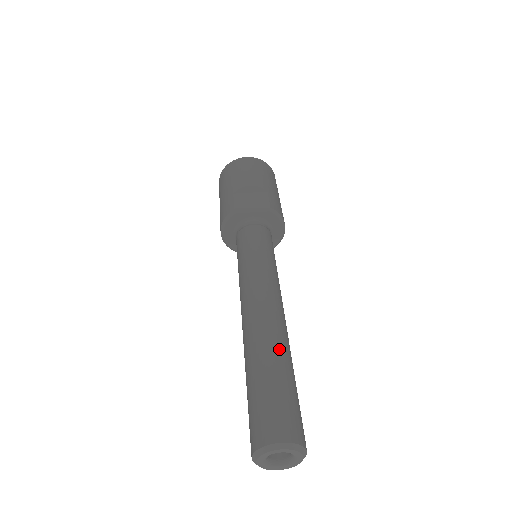
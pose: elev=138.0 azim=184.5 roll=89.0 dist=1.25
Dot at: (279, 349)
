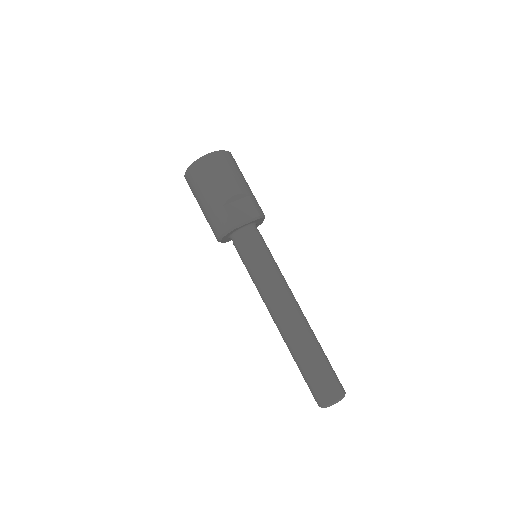
Dot at: (314, 341)
